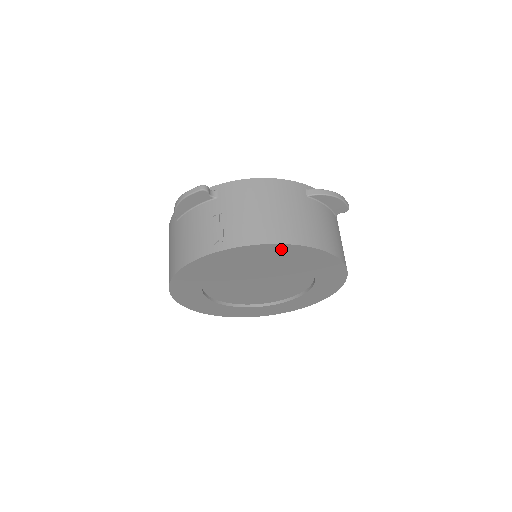
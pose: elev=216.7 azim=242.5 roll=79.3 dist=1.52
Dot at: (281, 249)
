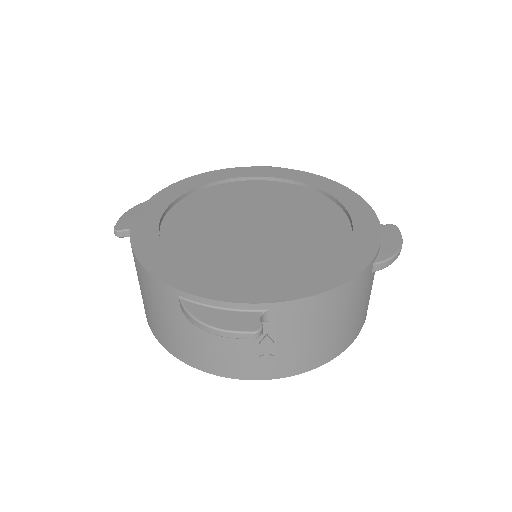
Dot at: occluded
